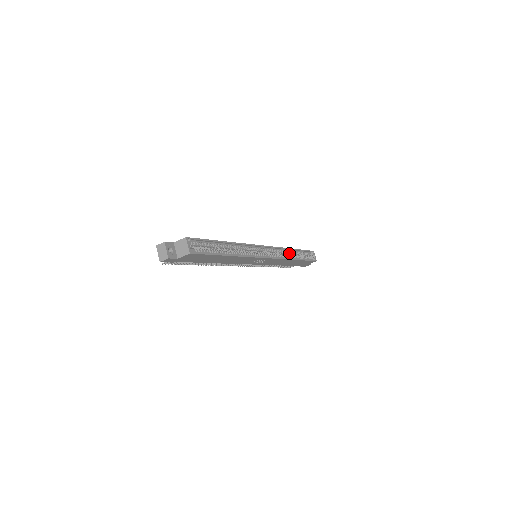
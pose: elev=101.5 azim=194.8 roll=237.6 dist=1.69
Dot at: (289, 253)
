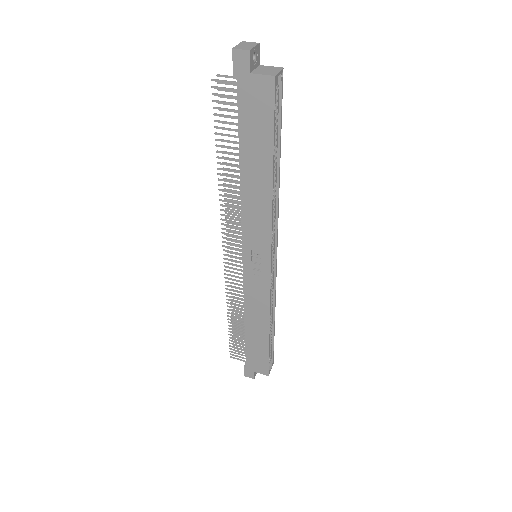
Dot at: (270, 315)
